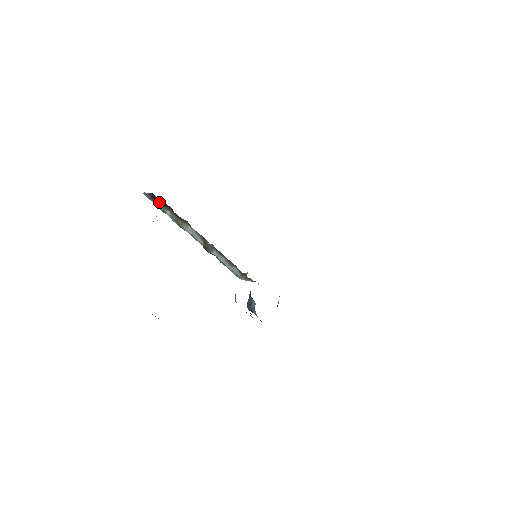
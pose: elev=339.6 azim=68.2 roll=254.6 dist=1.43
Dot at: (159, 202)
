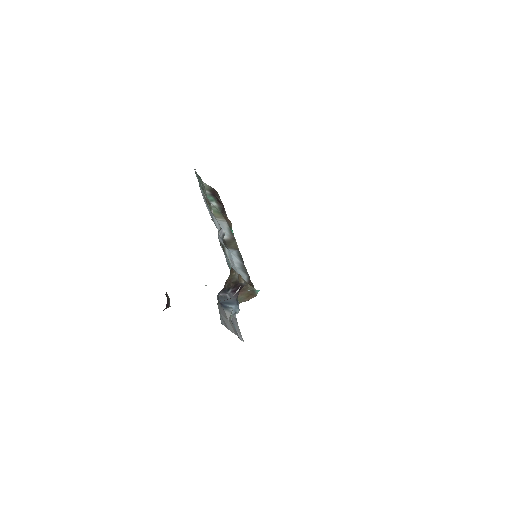
Dot at: (215, 196)
